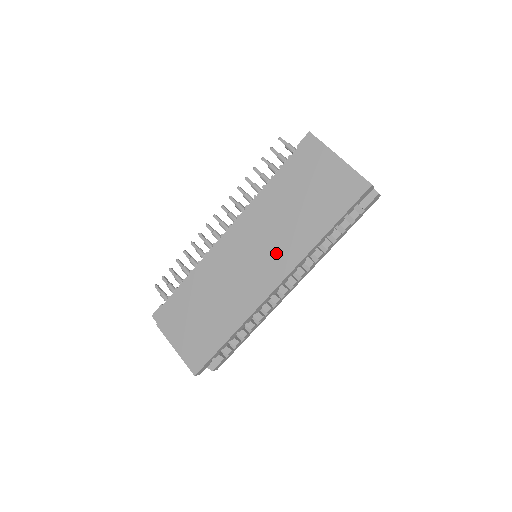
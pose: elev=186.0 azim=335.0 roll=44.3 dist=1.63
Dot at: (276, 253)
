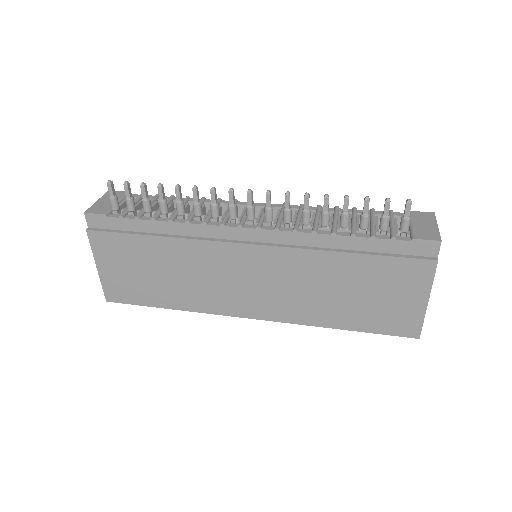
Dot at: (279, 299)
